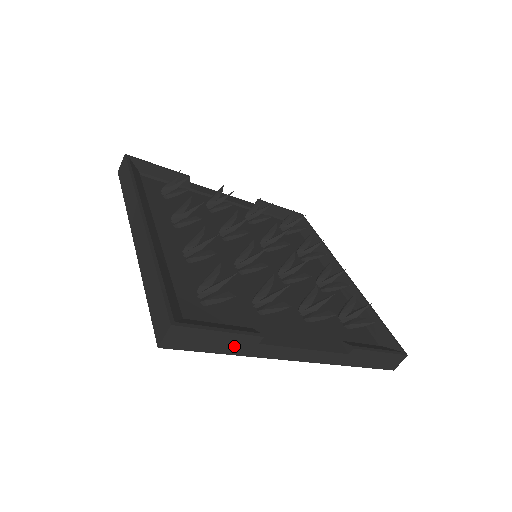
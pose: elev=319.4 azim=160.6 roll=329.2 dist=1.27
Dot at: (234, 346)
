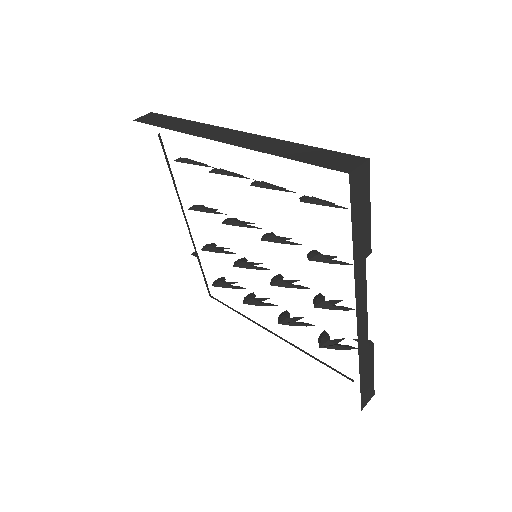
Dot at: (360, 241)
